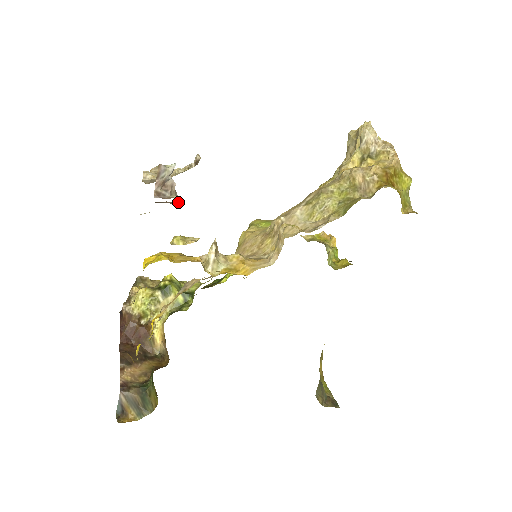
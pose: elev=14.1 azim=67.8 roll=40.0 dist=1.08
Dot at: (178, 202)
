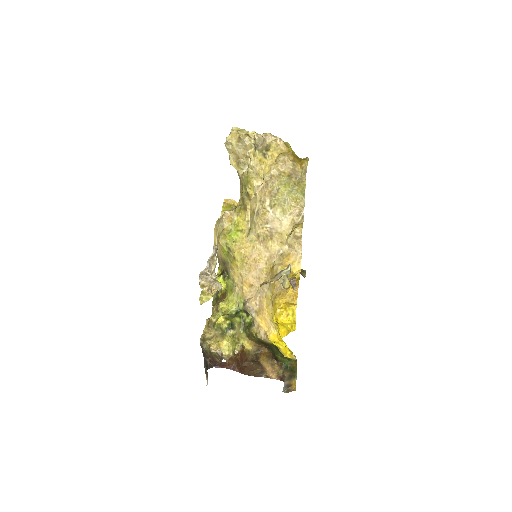
Dot at: (296, 278)
